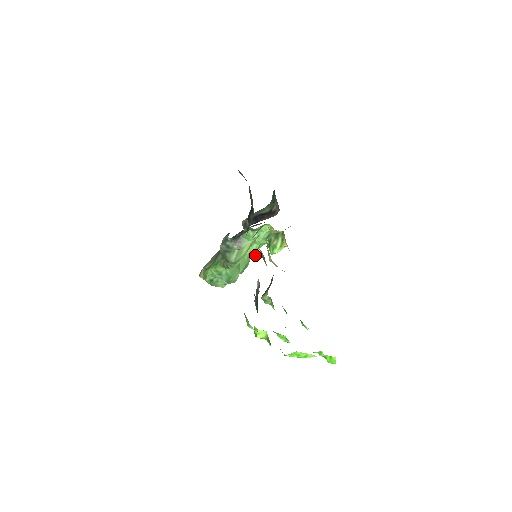
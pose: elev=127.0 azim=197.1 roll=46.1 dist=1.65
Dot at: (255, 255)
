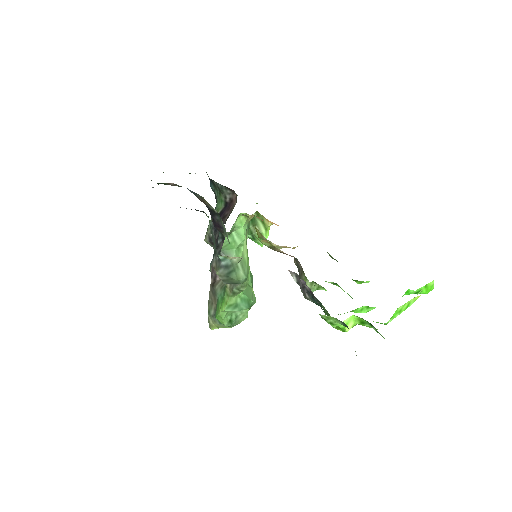
Dot at: occluded
